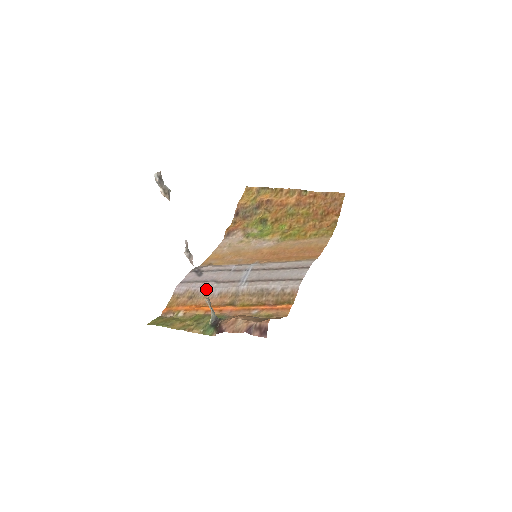
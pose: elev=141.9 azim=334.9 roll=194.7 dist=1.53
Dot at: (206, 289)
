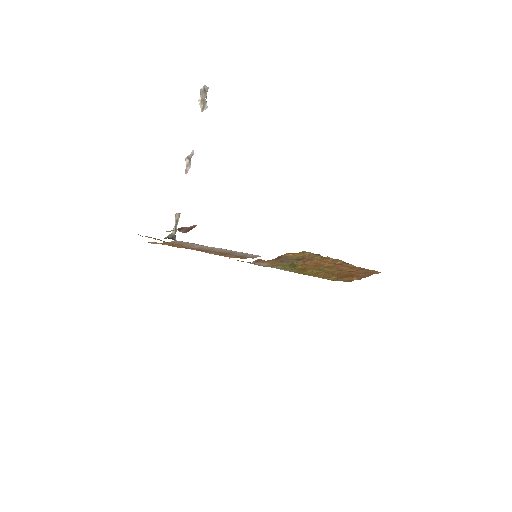
Dot at: (194, 244)
